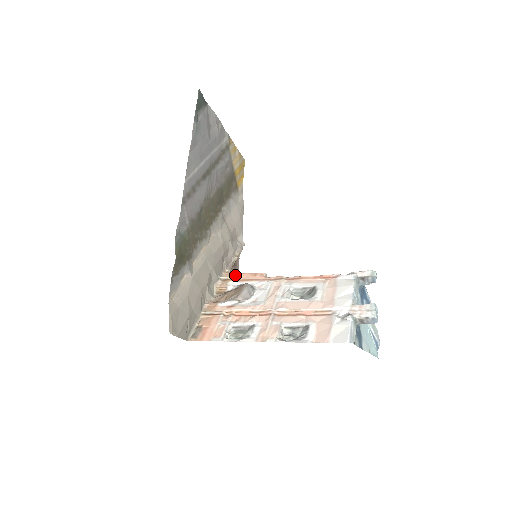
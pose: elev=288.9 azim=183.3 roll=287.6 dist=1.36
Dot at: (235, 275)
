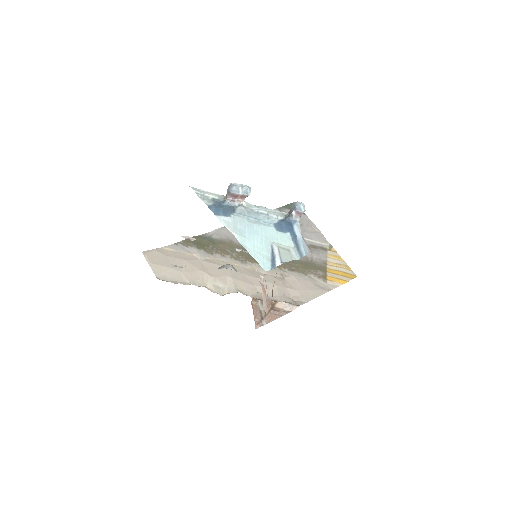
Dot at: occluded
